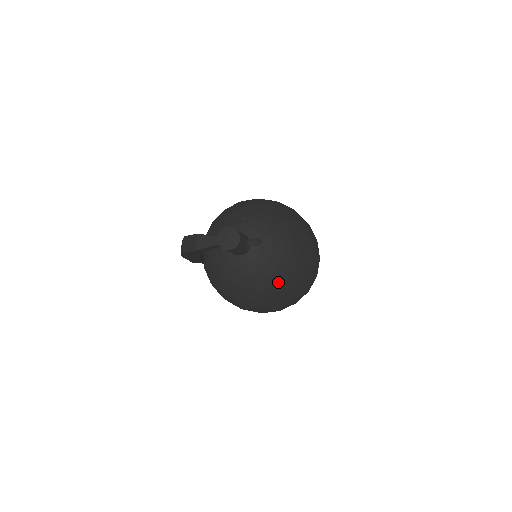
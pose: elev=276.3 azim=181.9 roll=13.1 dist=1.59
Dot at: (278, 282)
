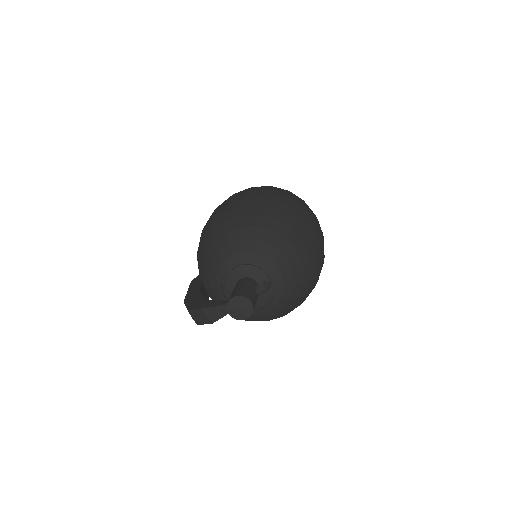
Dot at: (301, 290)
